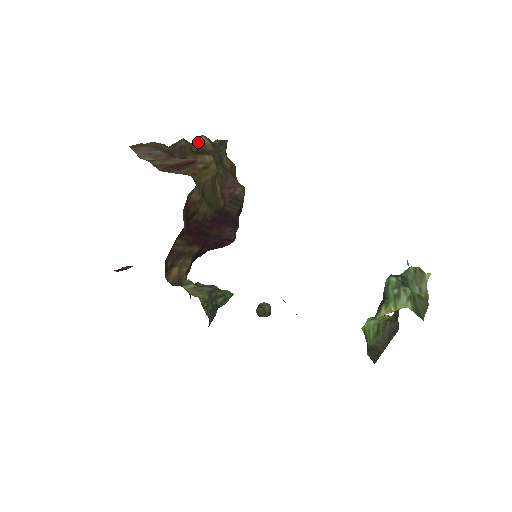
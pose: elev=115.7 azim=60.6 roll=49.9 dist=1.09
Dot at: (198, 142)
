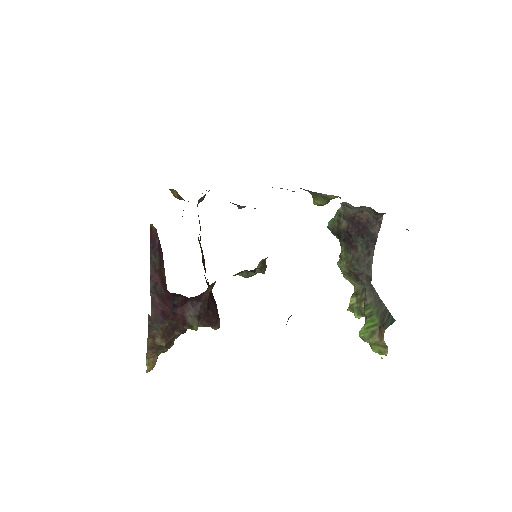
Dot at: occluded
